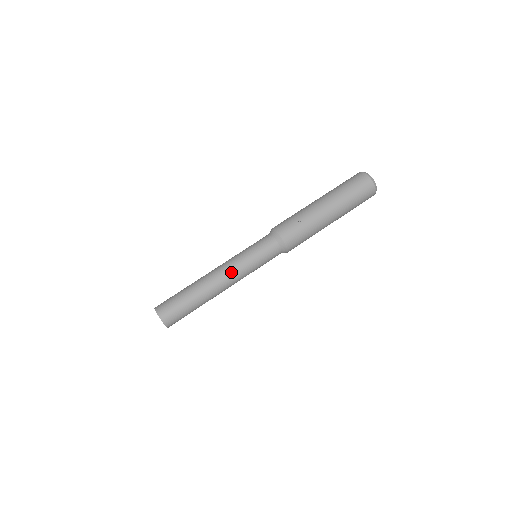
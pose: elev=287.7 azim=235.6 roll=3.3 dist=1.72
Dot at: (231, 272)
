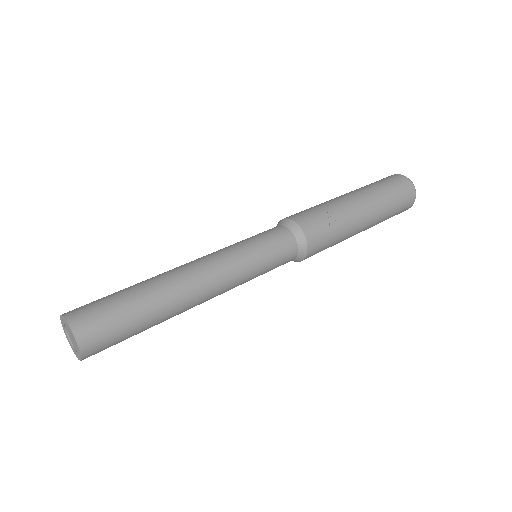
Dot at: (222, 273)
